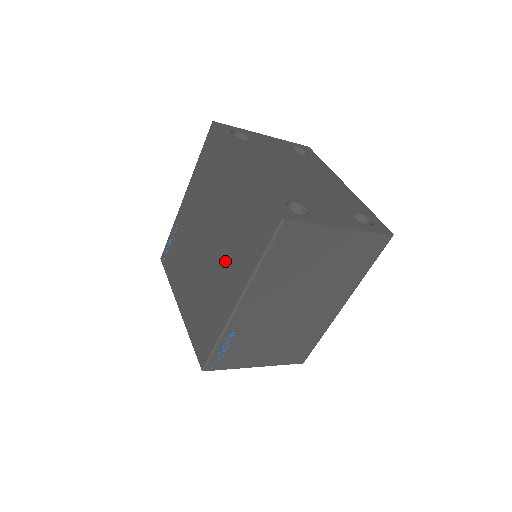
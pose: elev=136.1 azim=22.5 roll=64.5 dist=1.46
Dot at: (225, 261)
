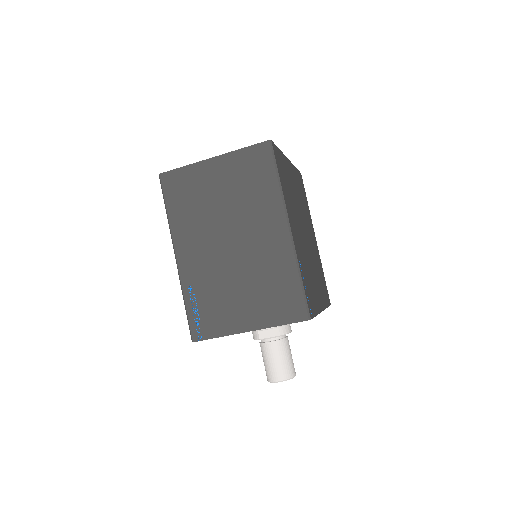
Dot at: occluded
